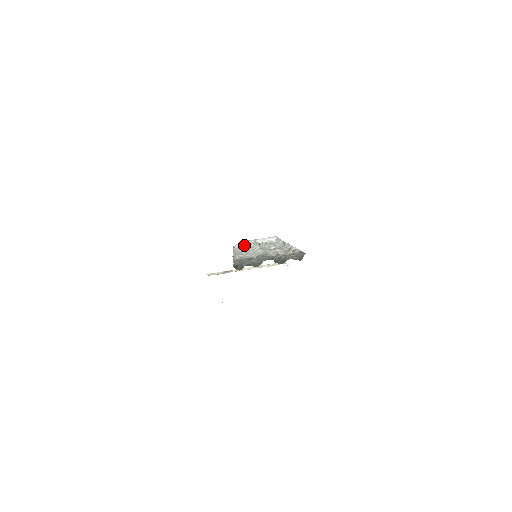
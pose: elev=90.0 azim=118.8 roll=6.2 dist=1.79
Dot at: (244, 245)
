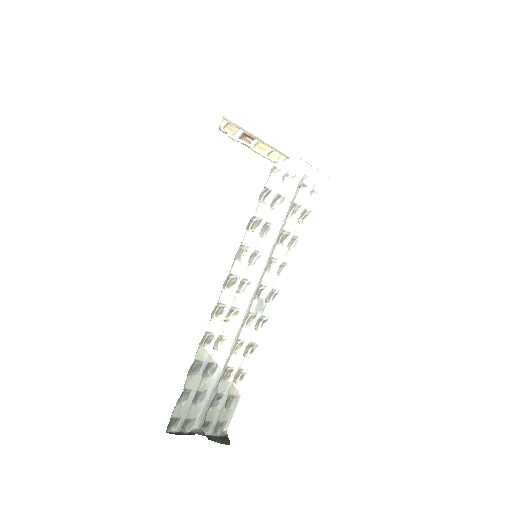
Dot at: (286, 174)
